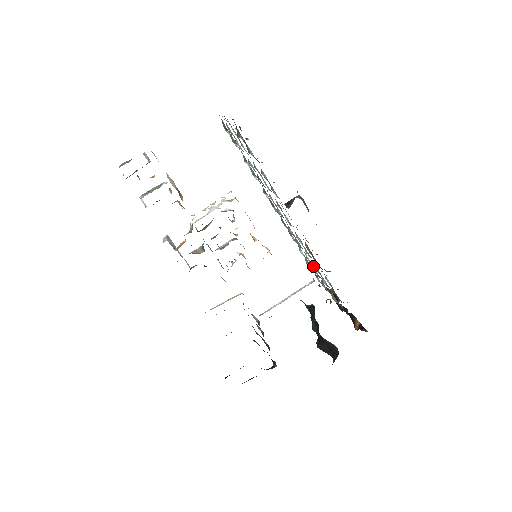
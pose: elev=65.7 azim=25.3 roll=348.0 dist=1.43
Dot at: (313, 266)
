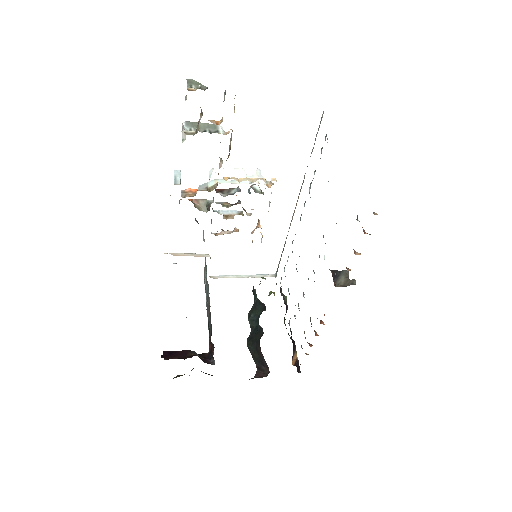
Dot at: occluded
